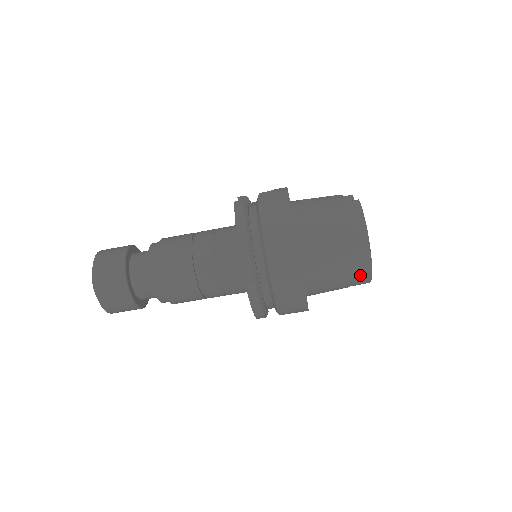
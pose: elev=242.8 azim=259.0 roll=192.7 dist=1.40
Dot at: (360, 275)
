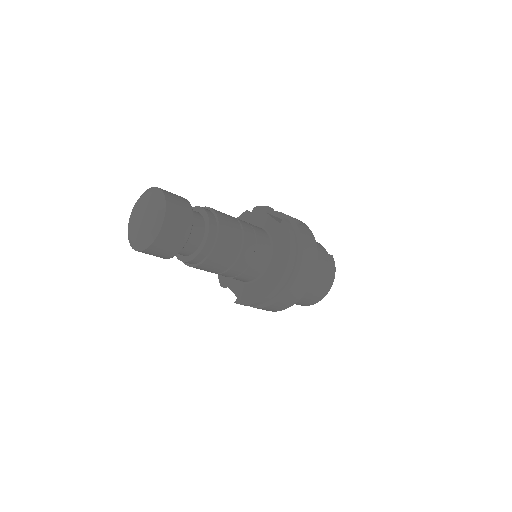
Dot at: (310, 302)
